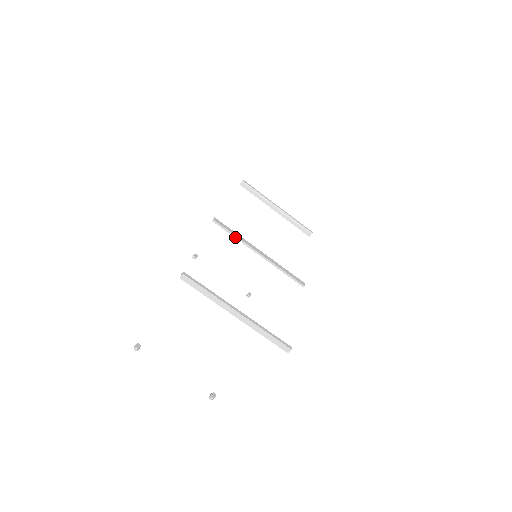
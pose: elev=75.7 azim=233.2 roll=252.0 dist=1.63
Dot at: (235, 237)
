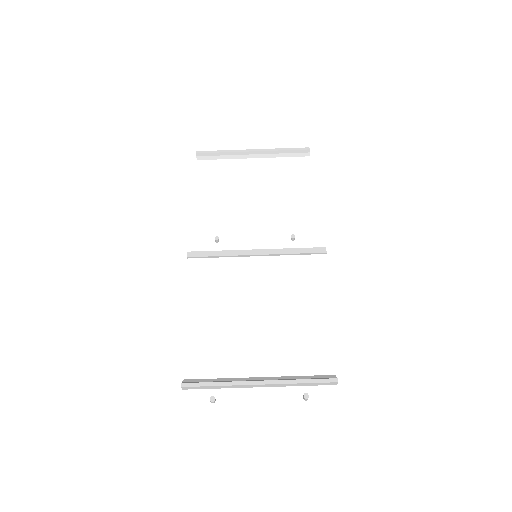
Dot at: occluded
